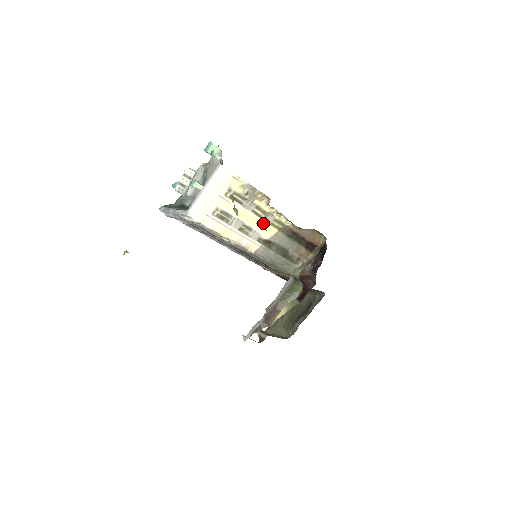
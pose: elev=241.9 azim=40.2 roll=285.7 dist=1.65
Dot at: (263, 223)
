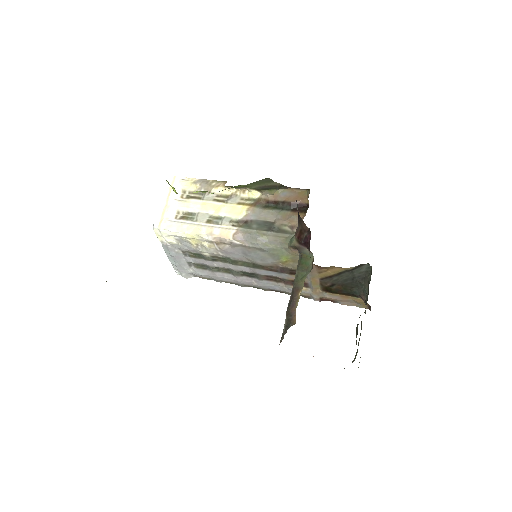
Dot at: (229, 206)
